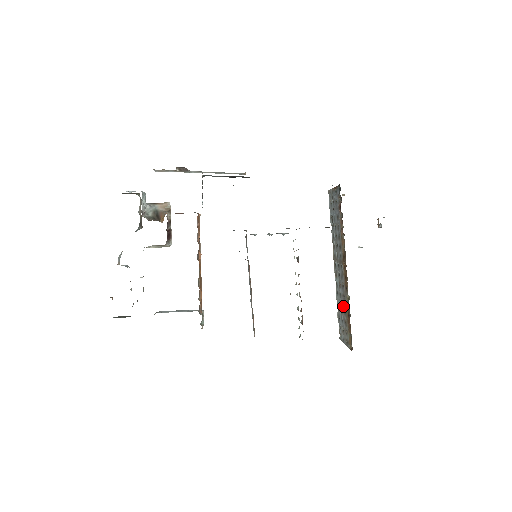
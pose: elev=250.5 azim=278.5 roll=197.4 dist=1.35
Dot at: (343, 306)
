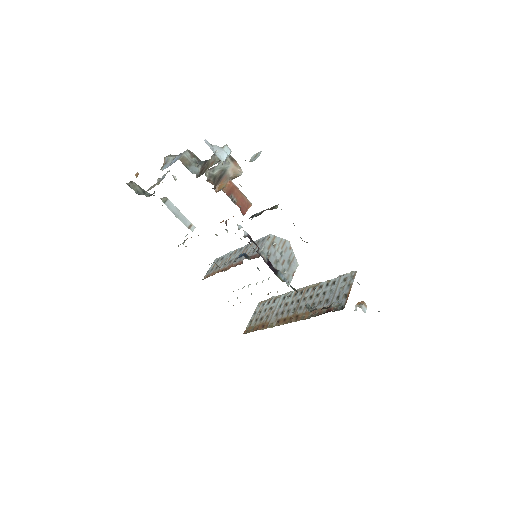
Dot at: (271, 314)
